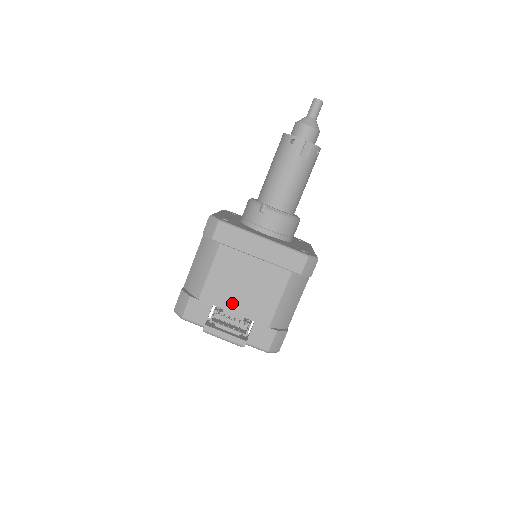
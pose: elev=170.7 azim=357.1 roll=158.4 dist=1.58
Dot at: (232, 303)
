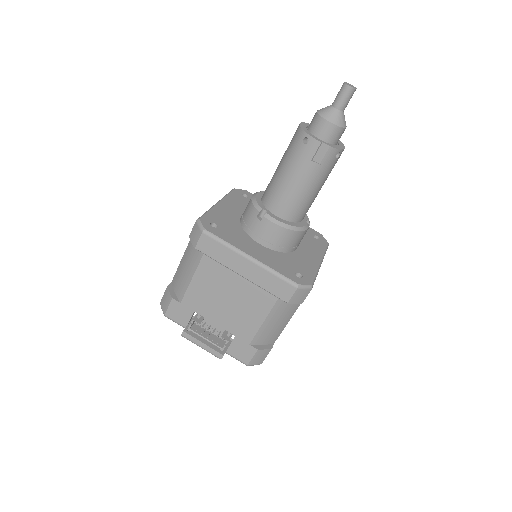
Dot at: (214, 314)
